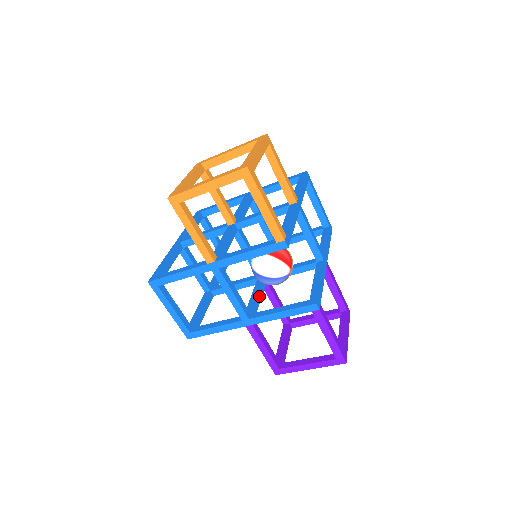
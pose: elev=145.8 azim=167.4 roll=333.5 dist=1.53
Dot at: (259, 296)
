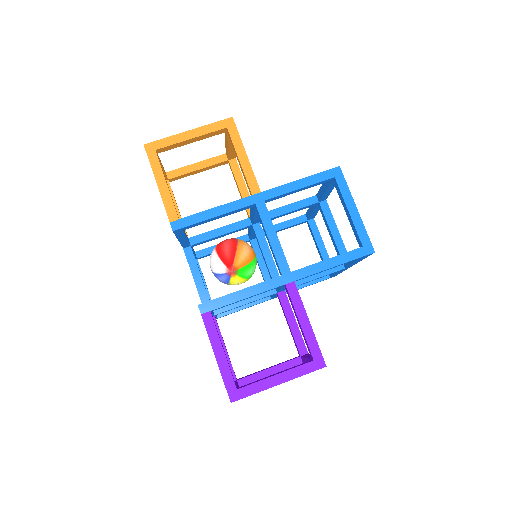
Dot at: (246, 299)
